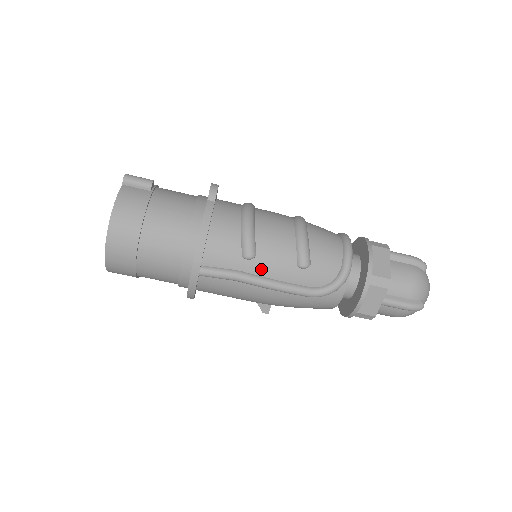
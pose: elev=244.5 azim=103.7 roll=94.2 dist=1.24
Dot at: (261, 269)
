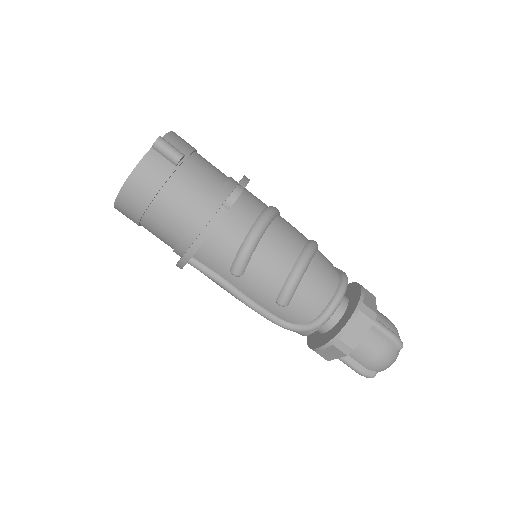
Dot at: (242, 287)
